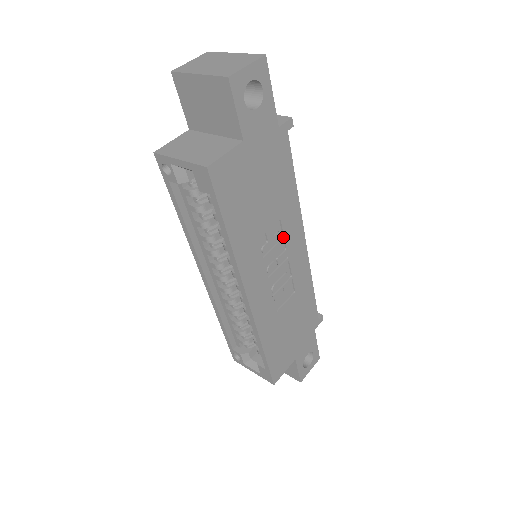
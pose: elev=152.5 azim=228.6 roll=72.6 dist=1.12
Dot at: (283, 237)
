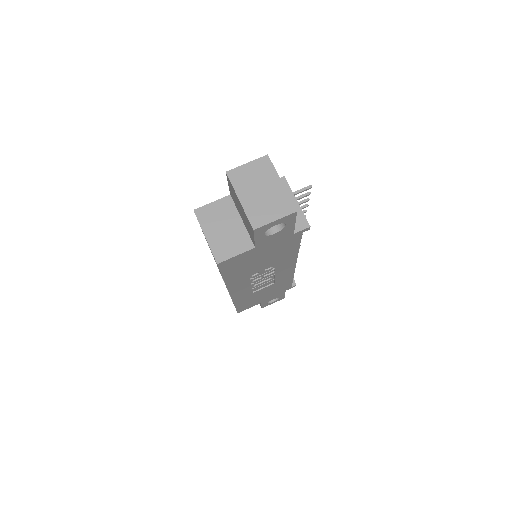
Dot at: (274, 268)
